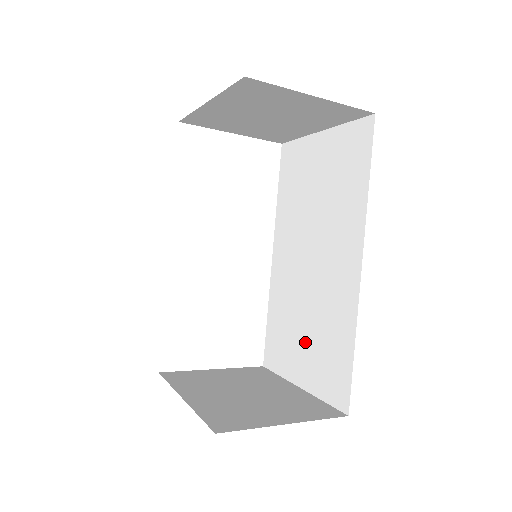
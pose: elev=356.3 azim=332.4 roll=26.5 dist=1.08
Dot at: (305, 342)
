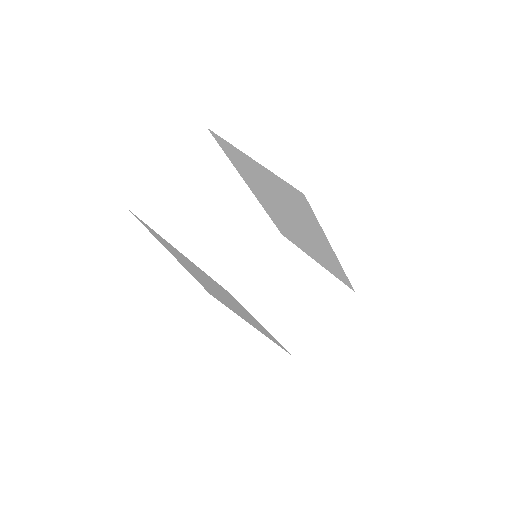
Dot at: (309, 250)
